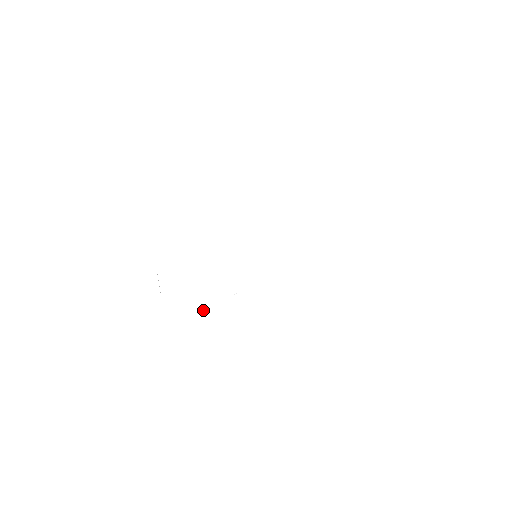
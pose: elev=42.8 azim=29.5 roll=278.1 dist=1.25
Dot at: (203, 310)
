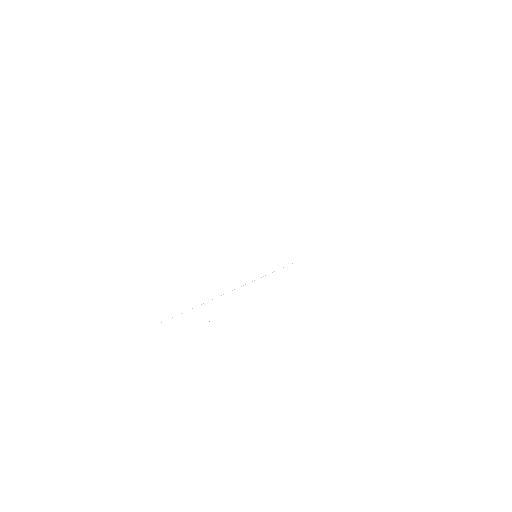
Dot at: occluded
